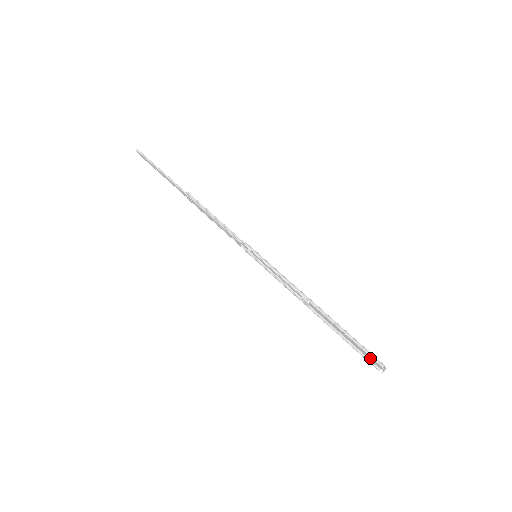
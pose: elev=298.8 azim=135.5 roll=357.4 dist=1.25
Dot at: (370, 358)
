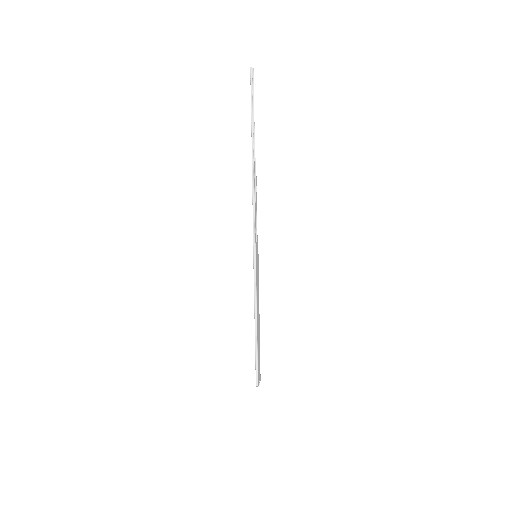
Dot at: (259, 372)
